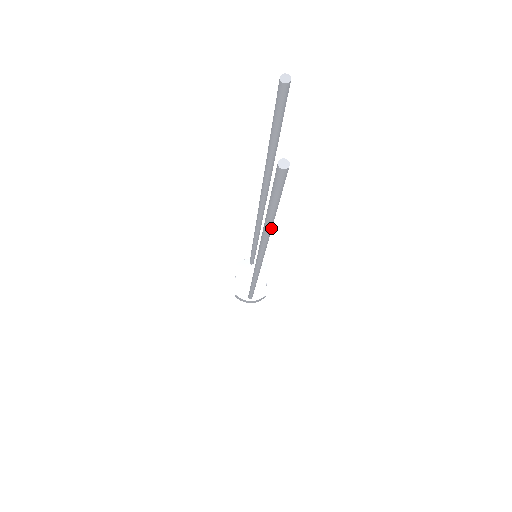
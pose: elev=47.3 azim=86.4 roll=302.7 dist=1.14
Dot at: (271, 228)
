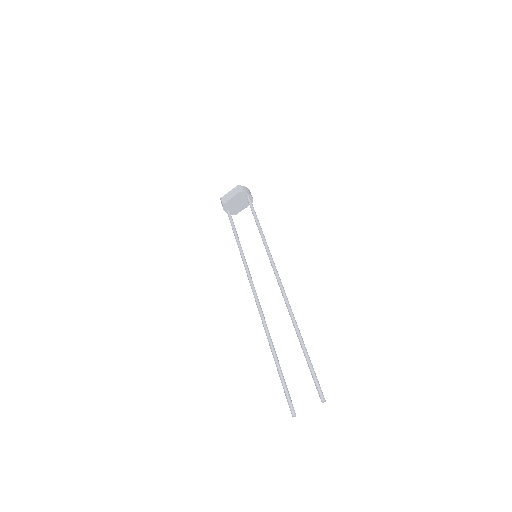
Dot at: (274, 355)
